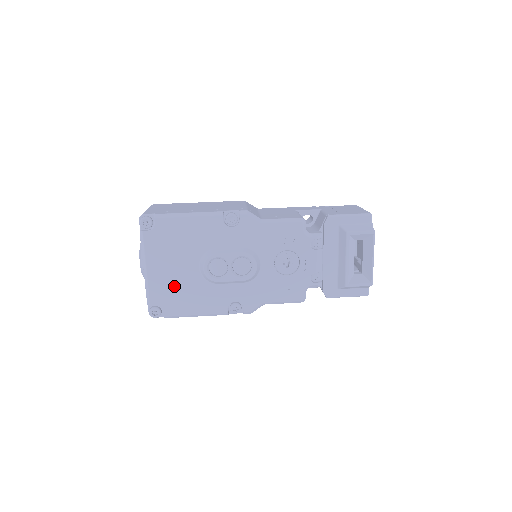
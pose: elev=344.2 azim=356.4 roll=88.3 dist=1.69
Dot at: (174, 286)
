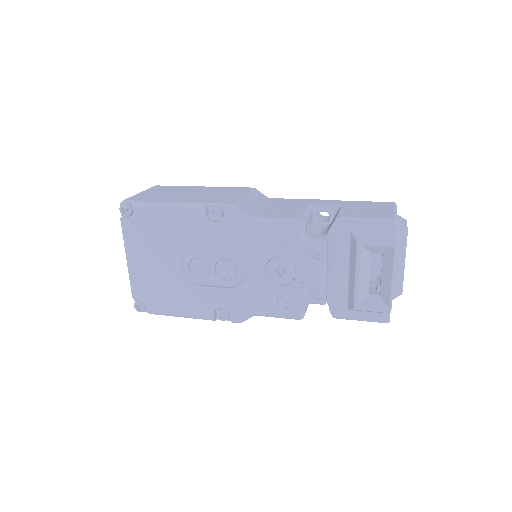
Dot at: (156, 282)
